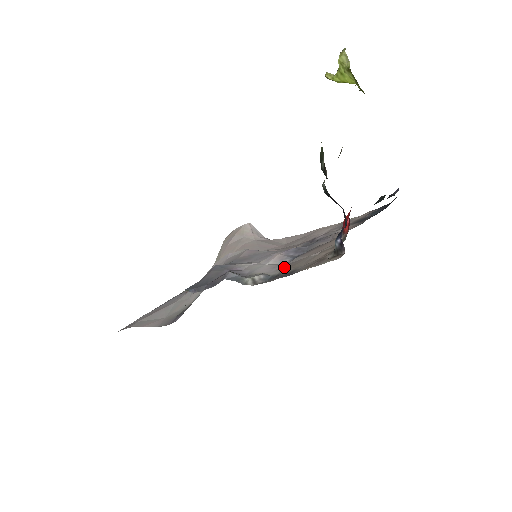
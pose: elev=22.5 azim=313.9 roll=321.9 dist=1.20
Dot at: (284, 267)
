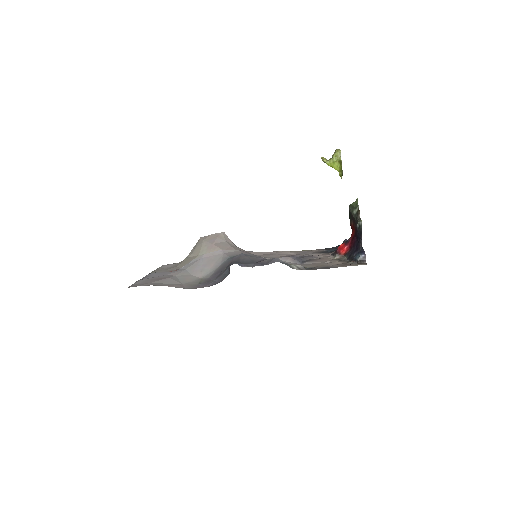
Dot at: (305, 265)
